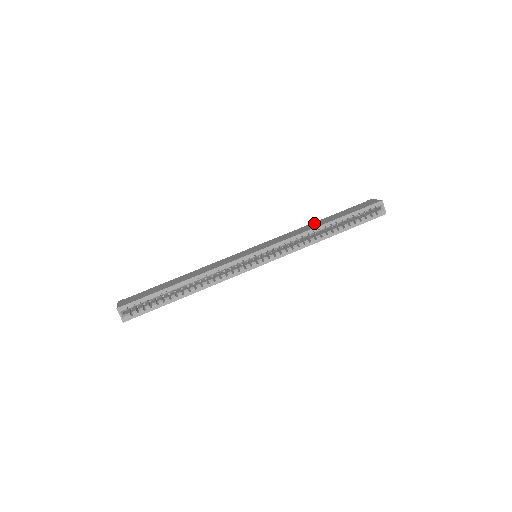
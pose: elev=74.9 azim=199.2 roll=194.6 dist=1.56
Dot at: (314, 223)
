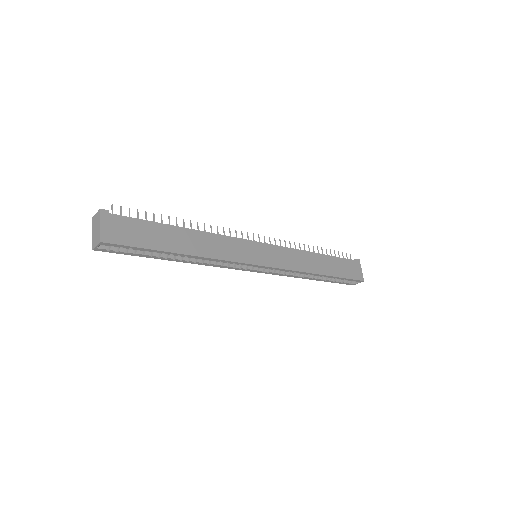
Dot at: (316, 257)
